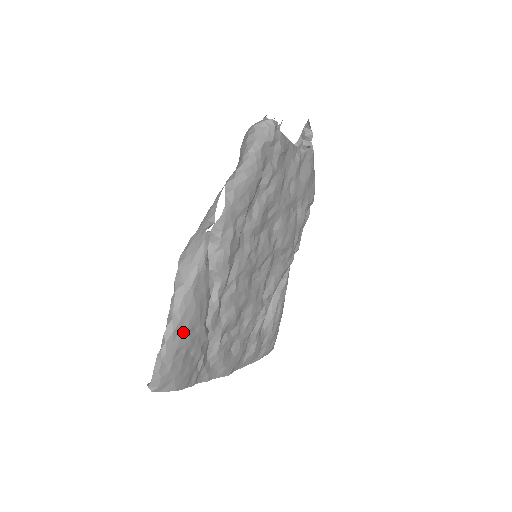
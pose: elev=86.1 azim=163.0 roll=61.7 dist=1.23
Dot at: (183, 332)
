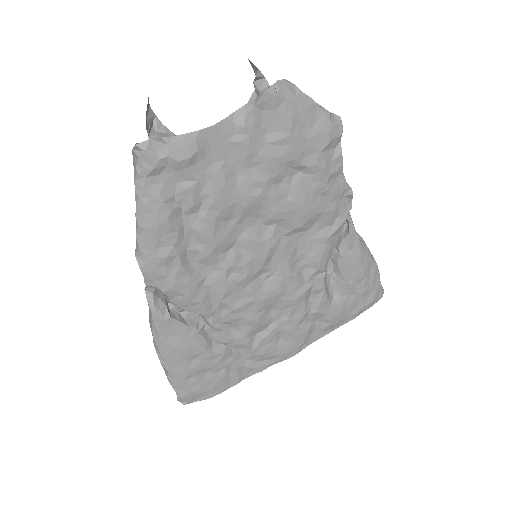
Dot at: (179, 368)
